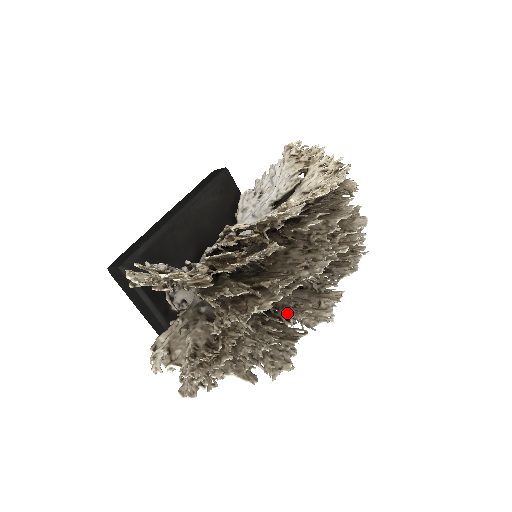
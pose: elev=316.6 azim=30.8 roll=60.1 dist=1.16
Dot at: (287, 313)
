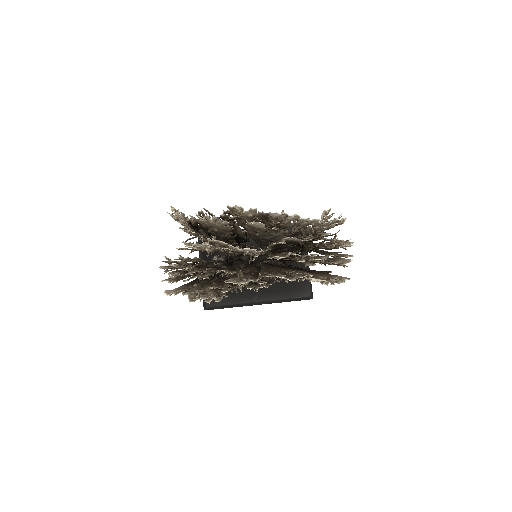
Dot at: (227, 273)
